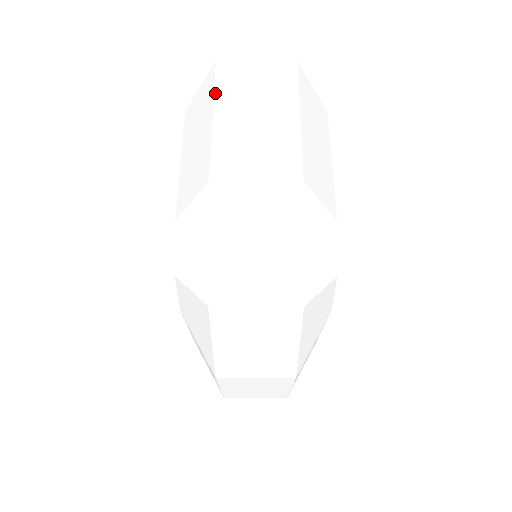
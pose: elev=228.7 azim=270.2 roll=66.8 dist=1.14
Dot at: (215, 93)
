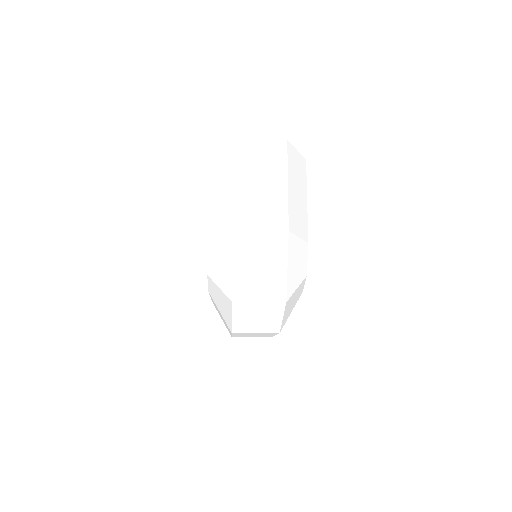
Dot at: (234, 165)
